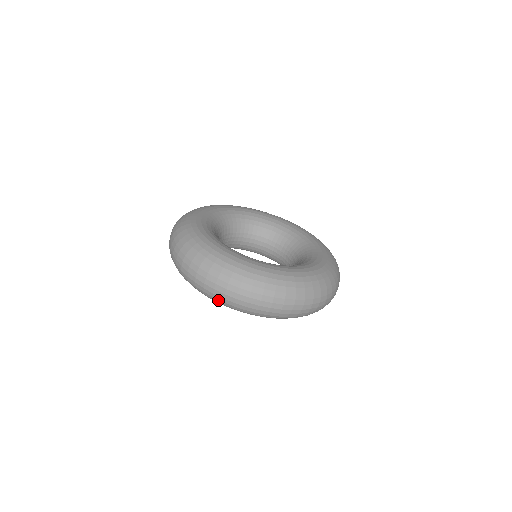
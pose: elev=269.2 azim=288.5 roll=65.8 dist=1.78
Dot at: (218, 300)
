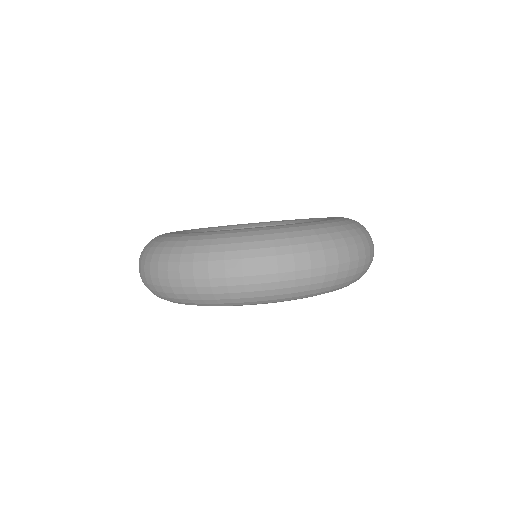
Dot at: (237, 294)
